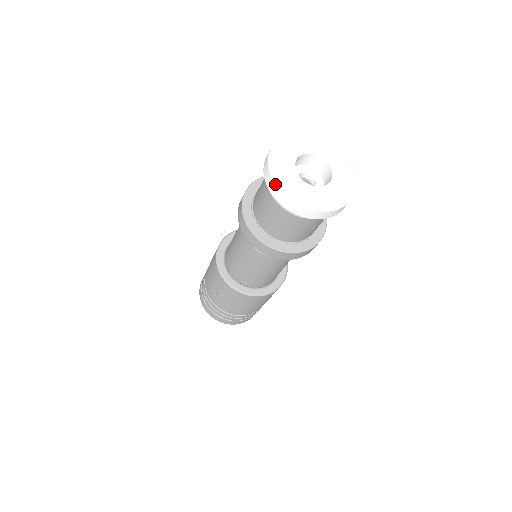
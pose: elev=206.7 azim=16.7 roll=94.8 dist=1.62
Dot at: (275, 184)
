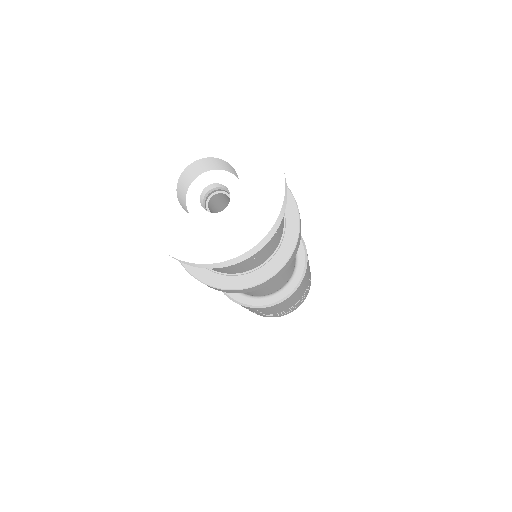
Dot at: (176, 259)
